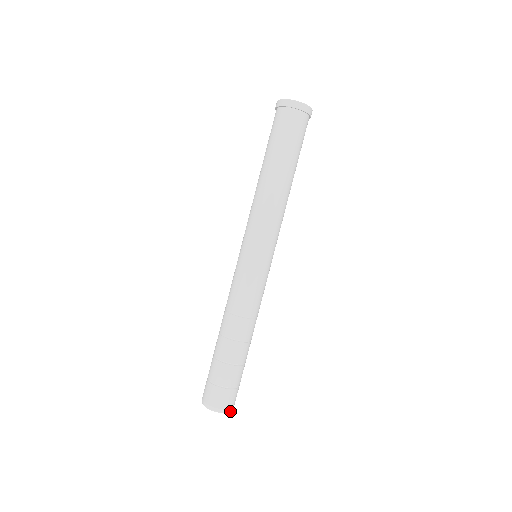
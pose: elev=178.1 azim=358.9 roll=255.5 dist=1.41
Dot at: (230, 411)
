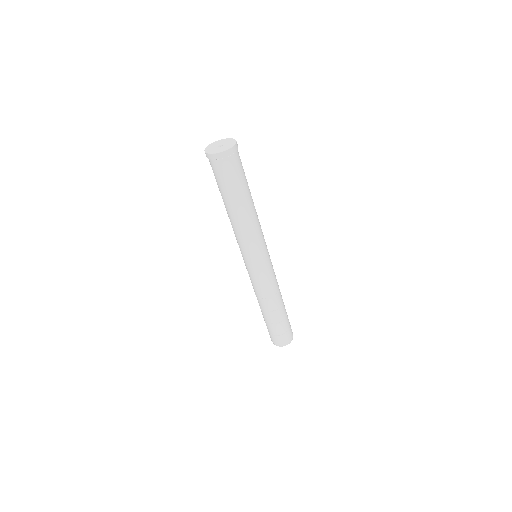
Dot at: (285, 345)
